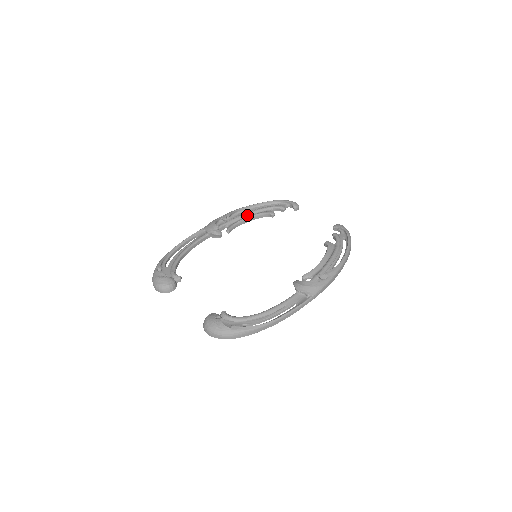
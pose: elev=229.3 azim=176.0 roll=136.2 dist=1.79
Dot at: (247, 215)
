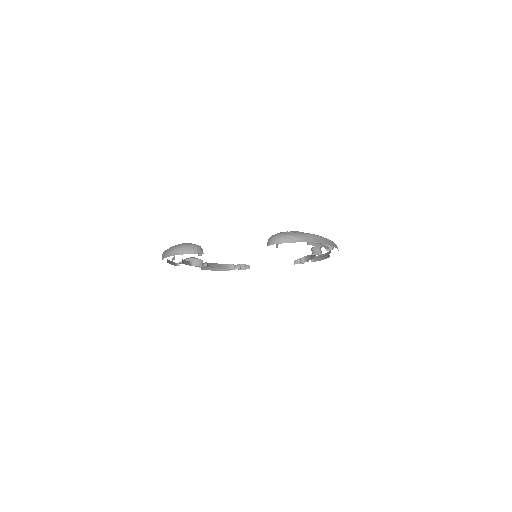
Dot at: occluded
